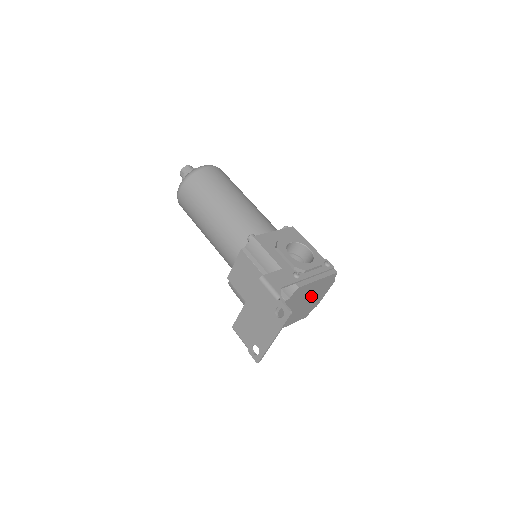
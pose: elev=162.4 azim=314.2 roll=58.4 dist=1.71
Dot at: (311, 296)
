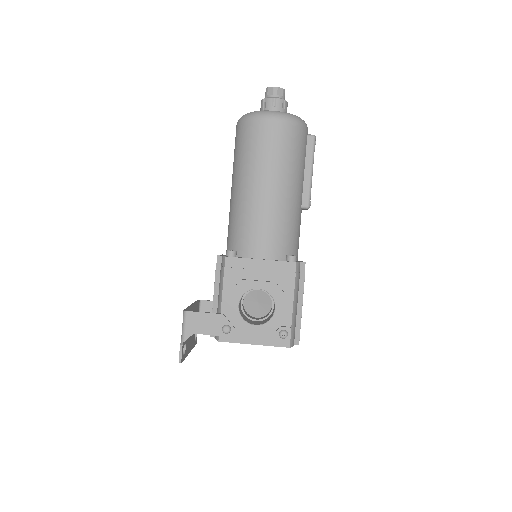
Dot at: occluded
